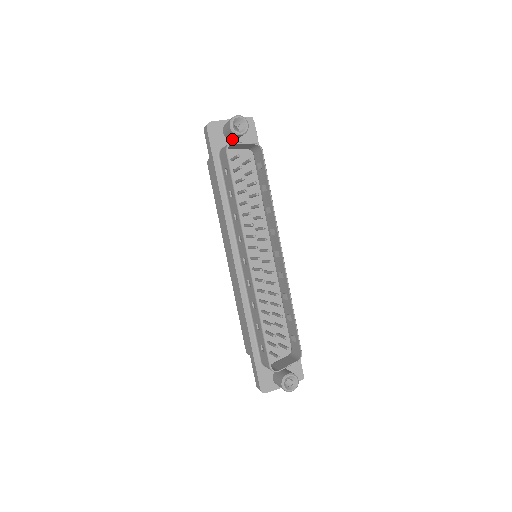
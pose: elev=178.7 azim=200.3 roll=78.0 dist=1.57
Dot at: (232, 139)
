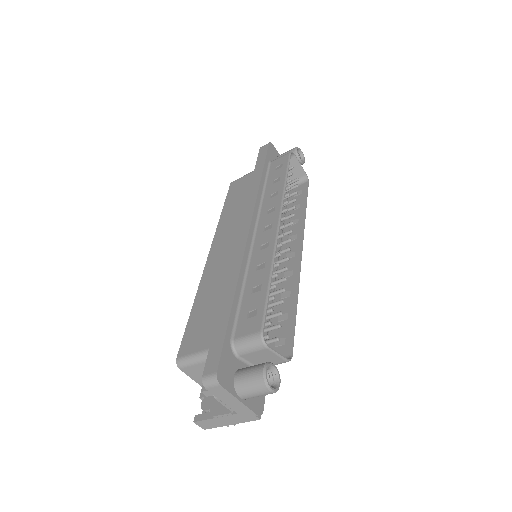
Dot at: occluded
